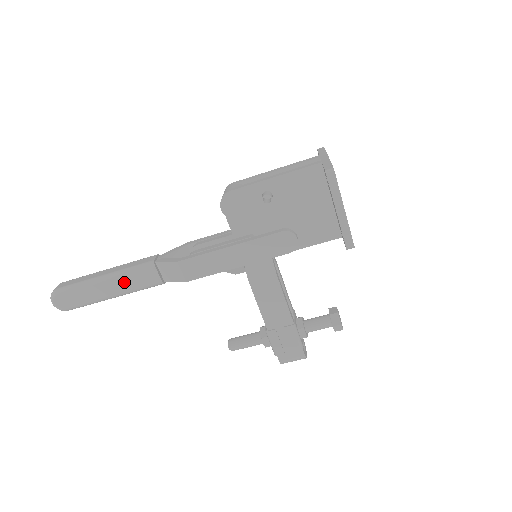
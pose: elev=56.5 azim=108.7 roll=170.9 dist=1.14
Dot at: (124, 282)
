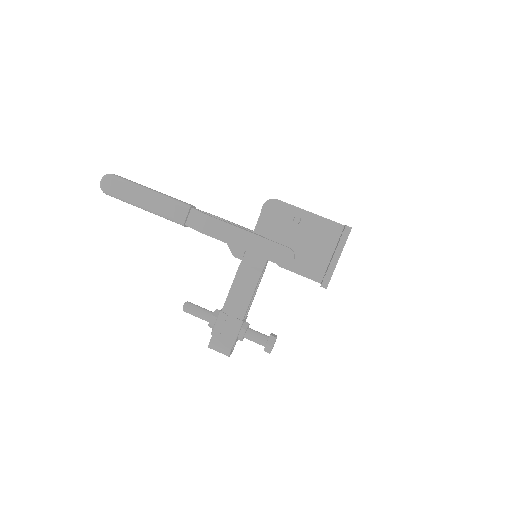
Dot at: (160, 204)
